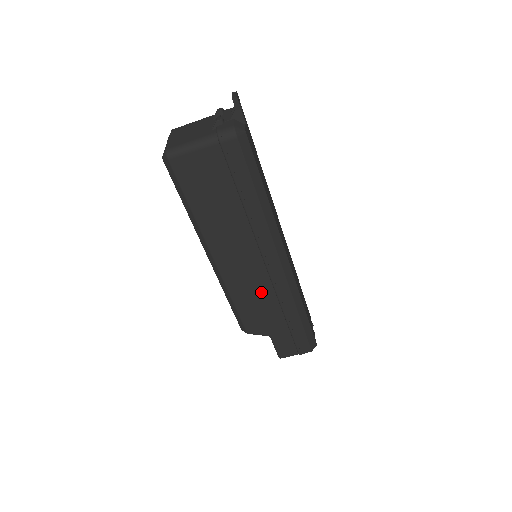
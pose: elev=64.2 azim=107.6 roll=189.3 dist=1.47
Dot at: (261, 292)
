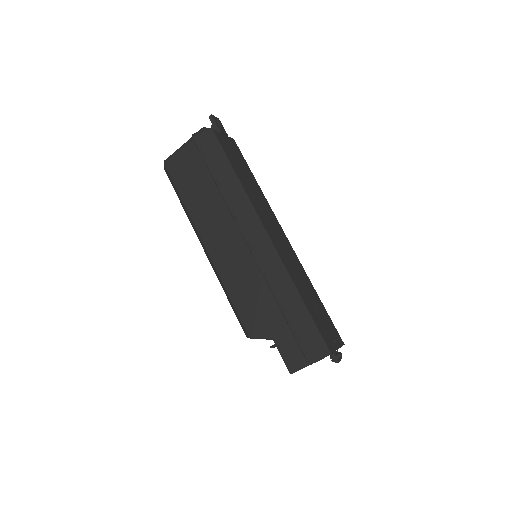
Dot at: (250, 278)
